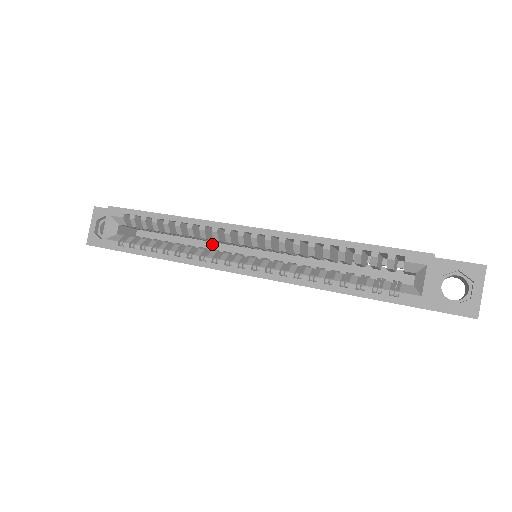
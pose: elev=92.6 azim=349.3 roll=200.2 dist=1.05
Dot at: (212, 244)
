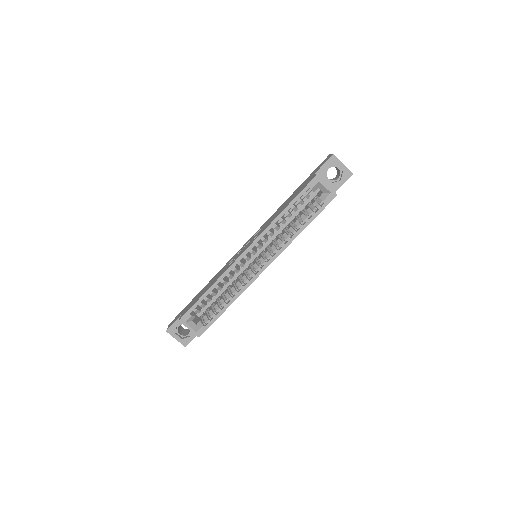
Dot at: occluded
